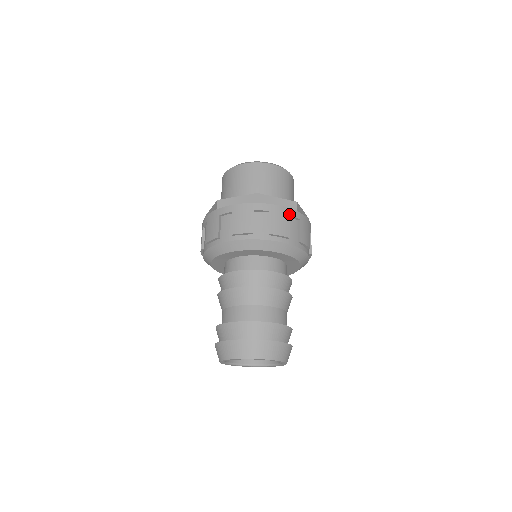
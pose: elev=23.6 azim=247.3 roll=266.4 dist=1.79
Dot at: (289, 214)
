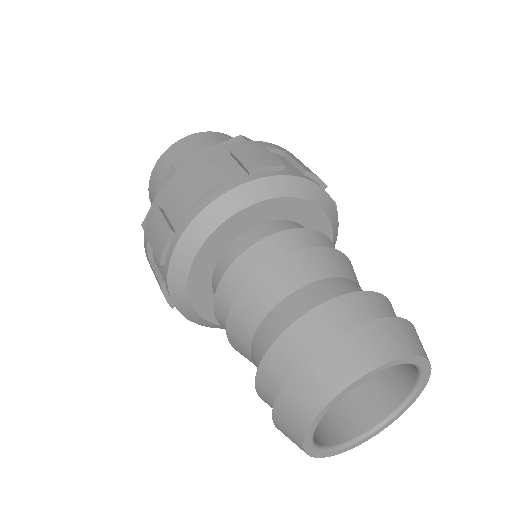
Dot at: occluded
